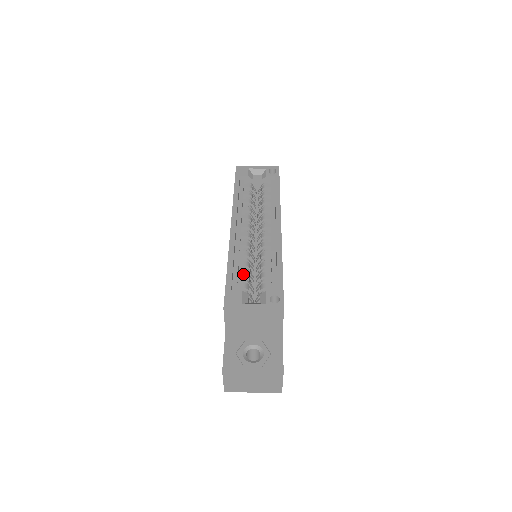
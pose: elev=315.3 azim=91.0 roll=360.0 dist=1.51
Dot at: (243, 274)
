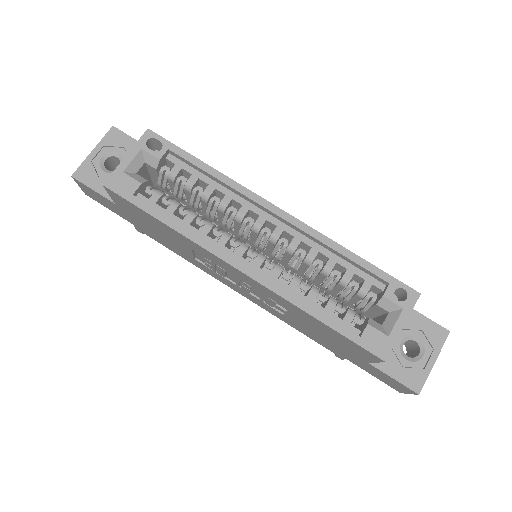
Dot at: (332, 305)
